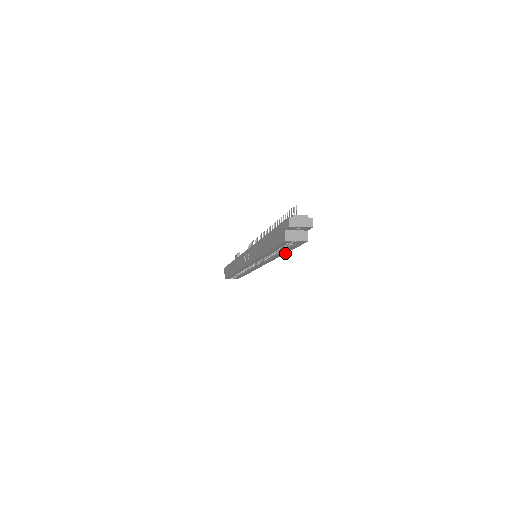
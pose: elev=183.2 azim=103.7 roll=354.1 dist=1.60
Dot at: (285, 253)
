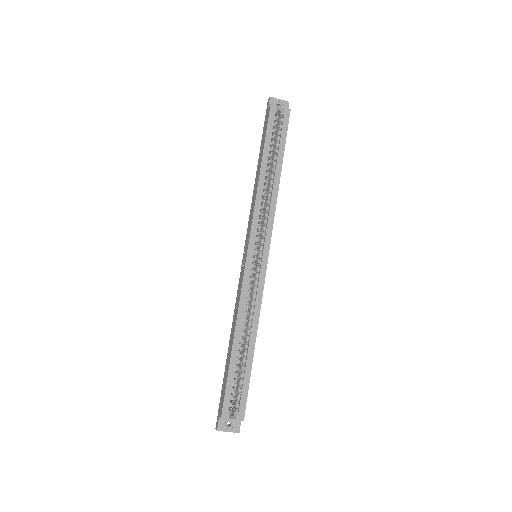
Dot at: occluded
